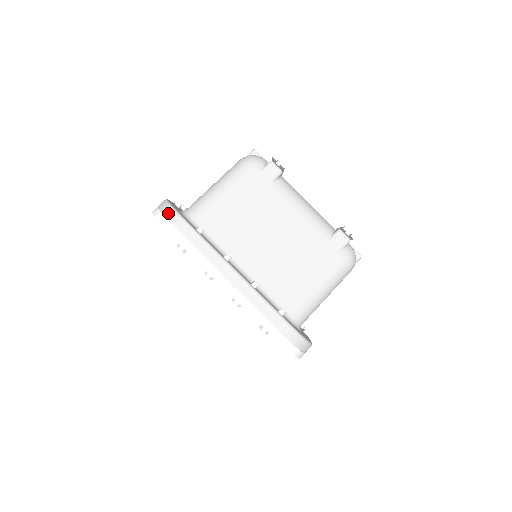
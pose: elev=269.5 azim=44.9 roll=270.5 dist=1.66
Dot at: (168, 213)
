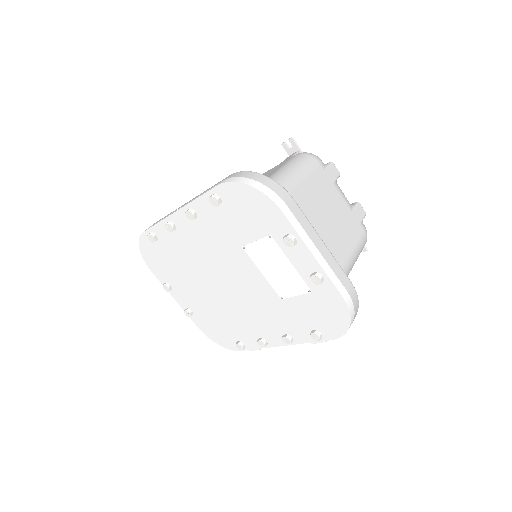
Dot at: occluded
